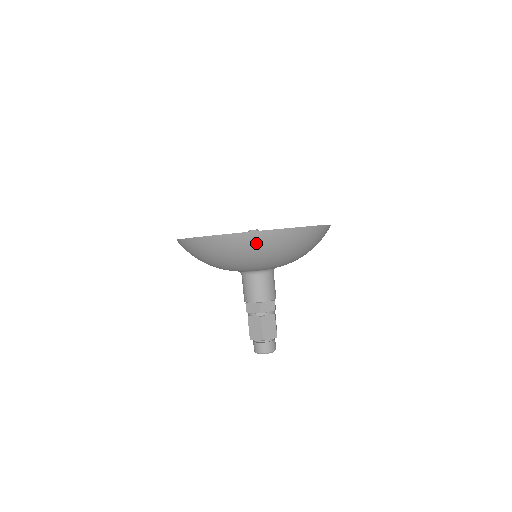
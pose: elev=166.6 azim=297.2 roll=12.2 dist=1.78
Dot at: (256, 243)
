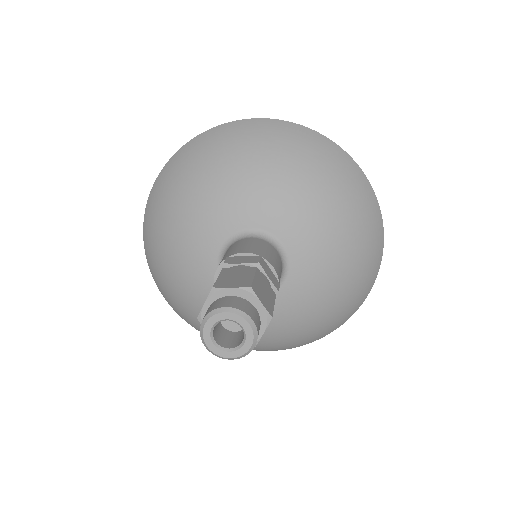
Dot at: (201, 148)
